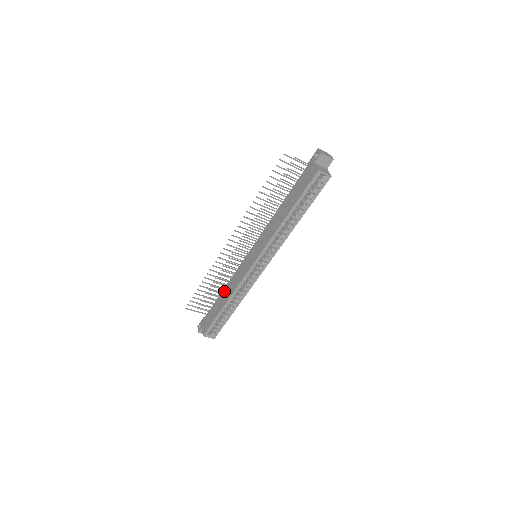
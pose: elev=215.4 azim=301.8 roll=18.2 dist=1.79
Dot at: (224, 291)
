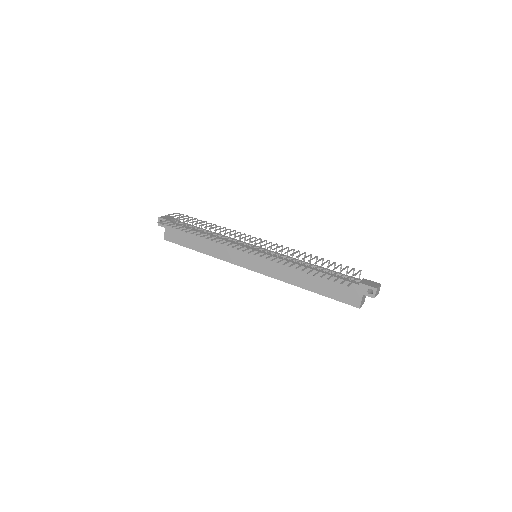
Dot at: (206, 239)
